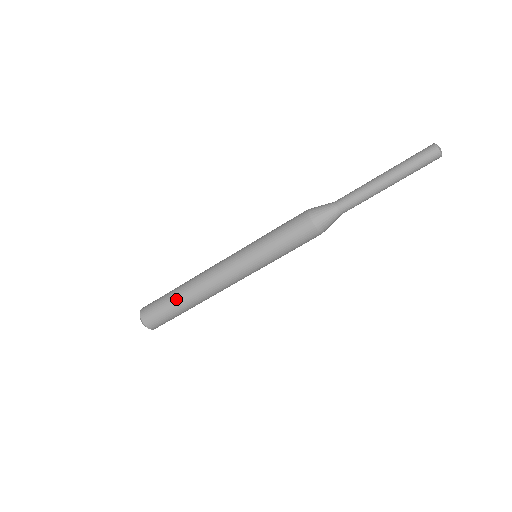
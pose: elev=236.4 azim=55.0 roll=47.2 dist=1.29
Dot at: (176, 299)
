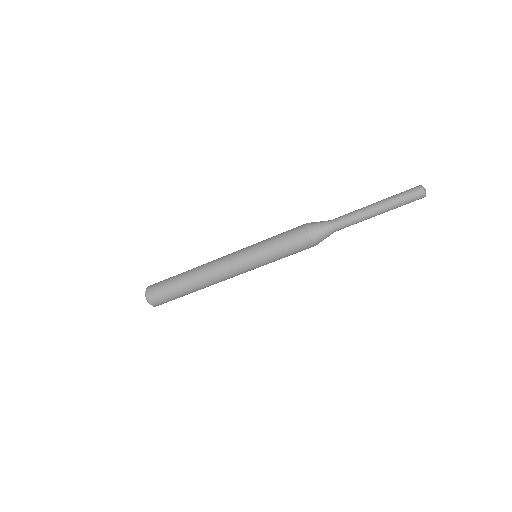
Dot at: (183, 289)
